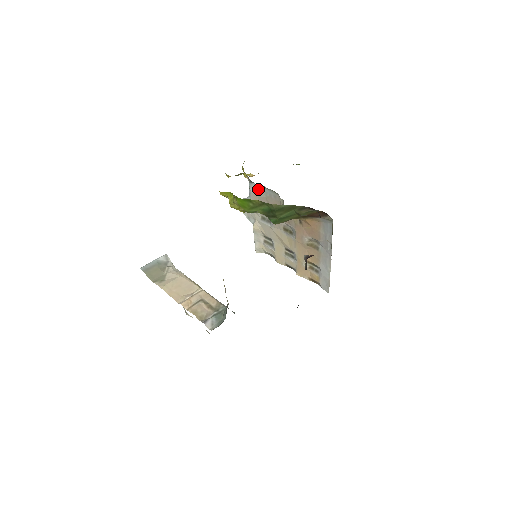
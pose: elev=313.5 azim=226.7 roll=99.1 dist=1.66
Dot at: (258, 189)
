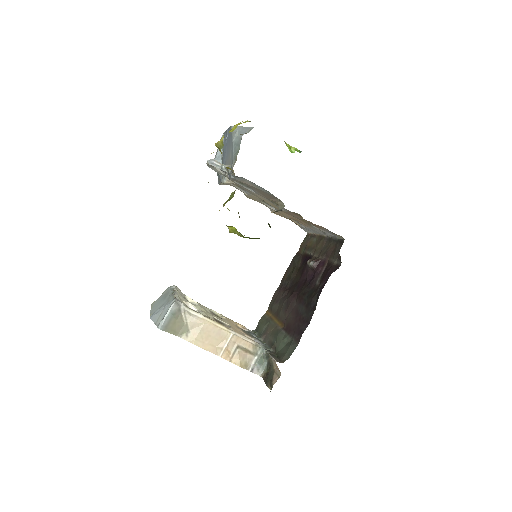
Dot at: (246, 180)
